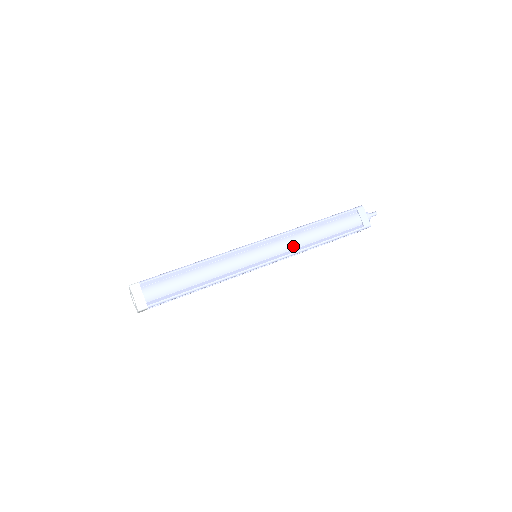
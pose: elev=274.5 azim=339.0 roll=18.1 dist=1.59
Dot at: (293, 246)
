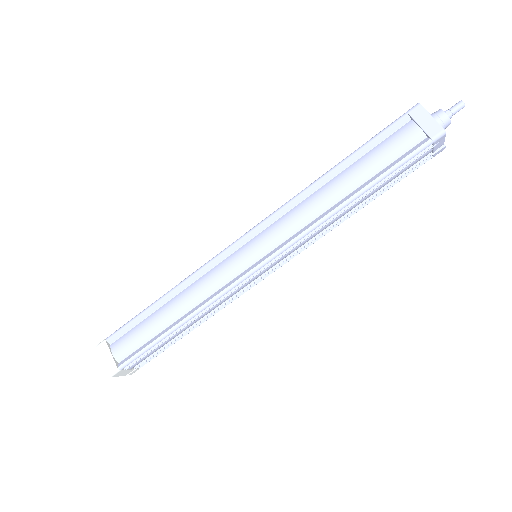
Dot at: (301, 222)
